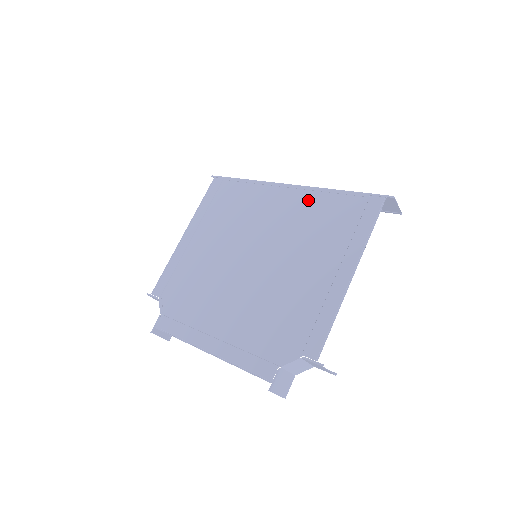
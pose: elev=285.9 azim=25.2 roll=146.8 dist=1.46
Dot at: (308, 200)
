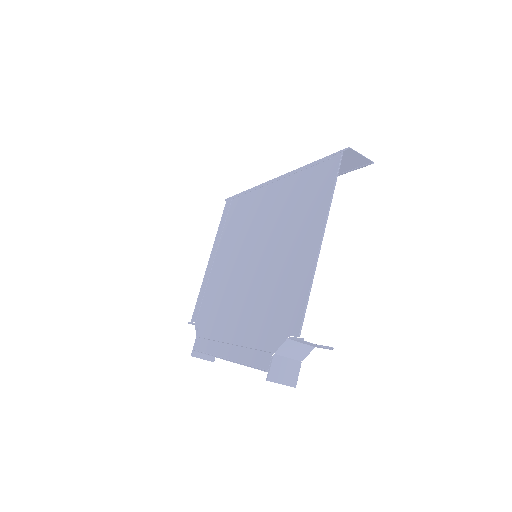
Dot at: (287, 186)
